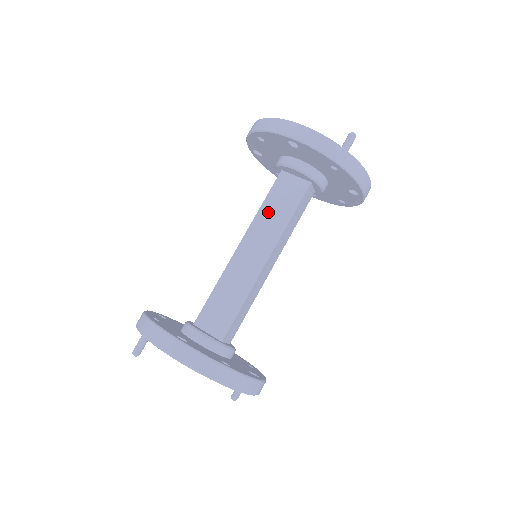
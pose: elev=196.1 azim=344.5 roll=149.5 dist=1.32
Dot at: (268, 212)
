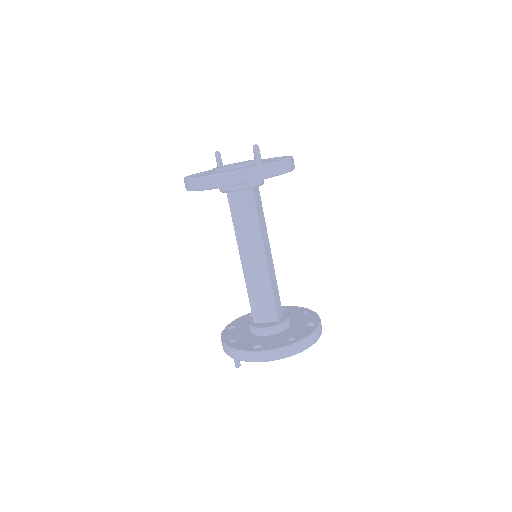
Dot at: (241, 227)
